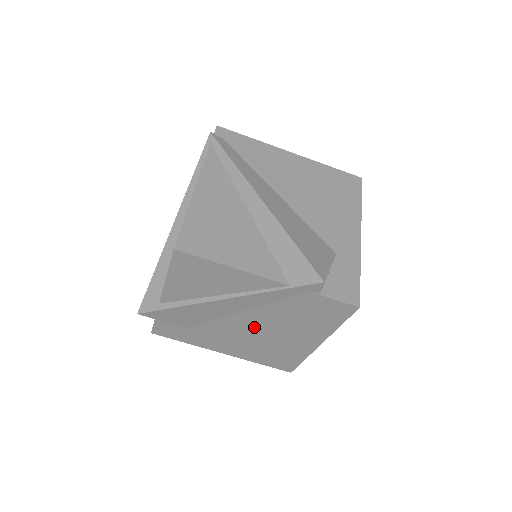
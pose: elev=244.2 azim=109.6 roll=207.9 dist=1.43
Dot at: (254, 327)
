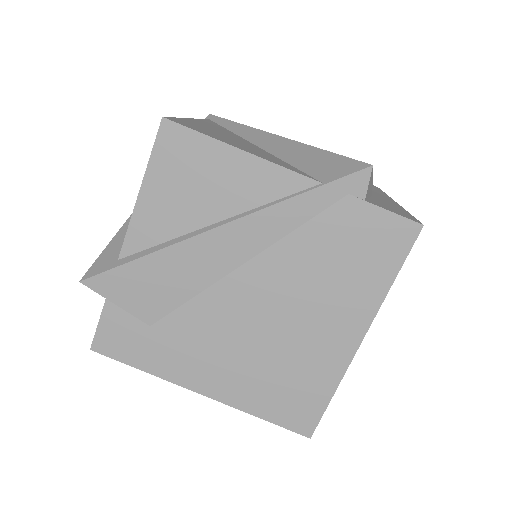
Dot at: (260, 305)
